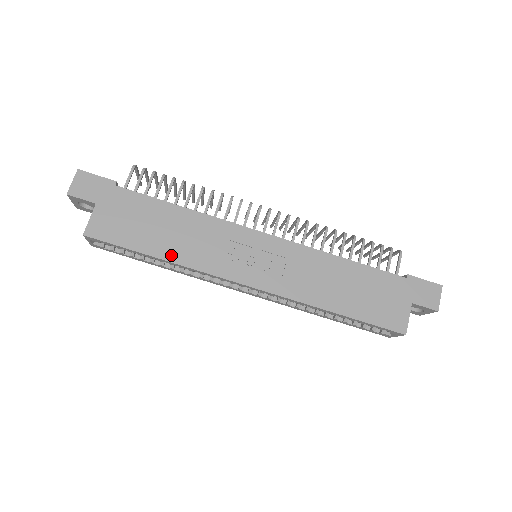
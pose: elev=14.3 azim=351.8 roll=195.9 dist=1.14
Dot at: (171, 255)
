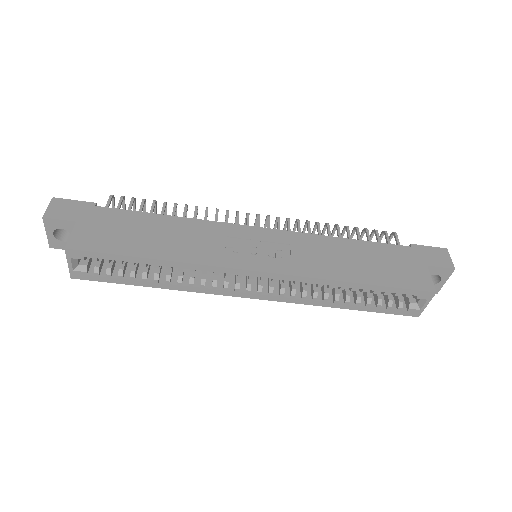
Dot at: (168, 255)
